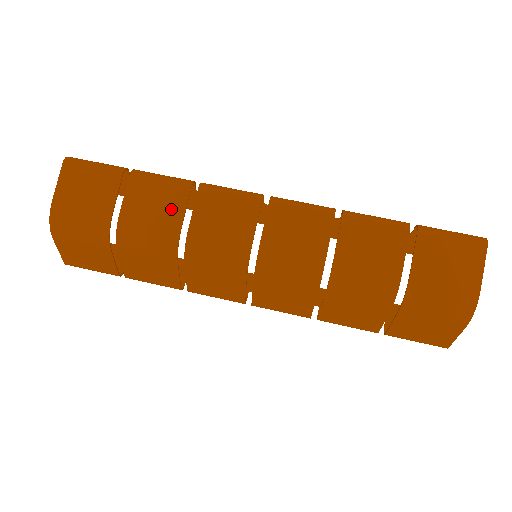
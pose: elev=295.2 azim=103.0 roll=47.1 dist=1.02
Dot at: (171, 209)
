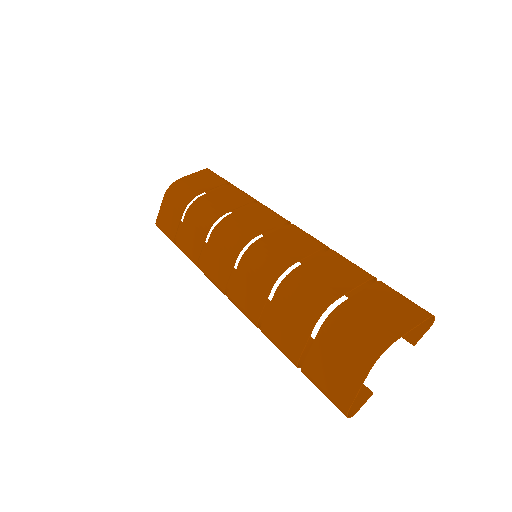
Dot at: (232, 203)
